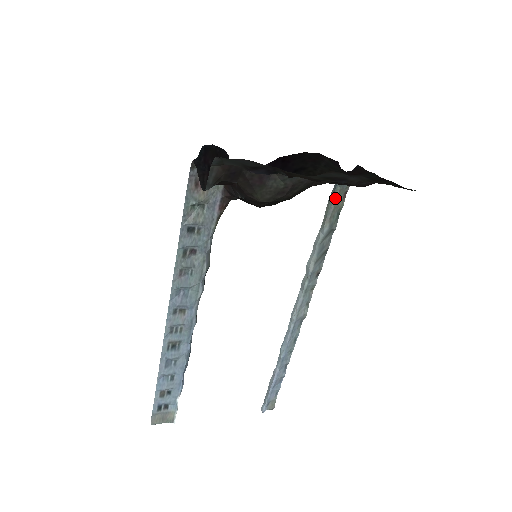
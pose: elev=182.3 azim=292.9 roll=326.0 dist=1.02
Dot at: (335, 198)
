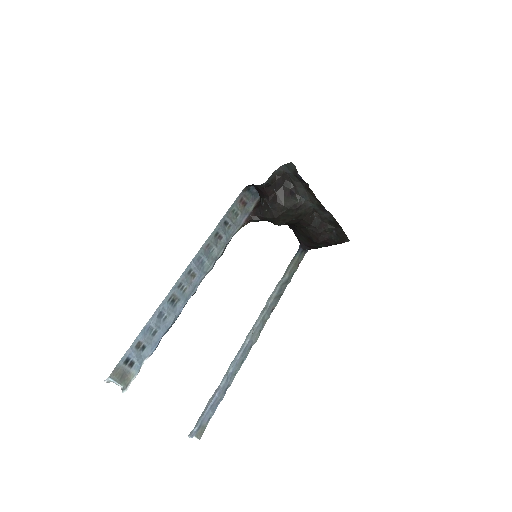
Dot at: (295, 261)
